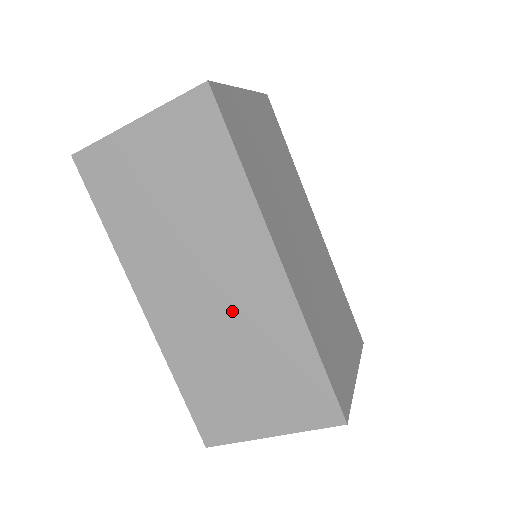
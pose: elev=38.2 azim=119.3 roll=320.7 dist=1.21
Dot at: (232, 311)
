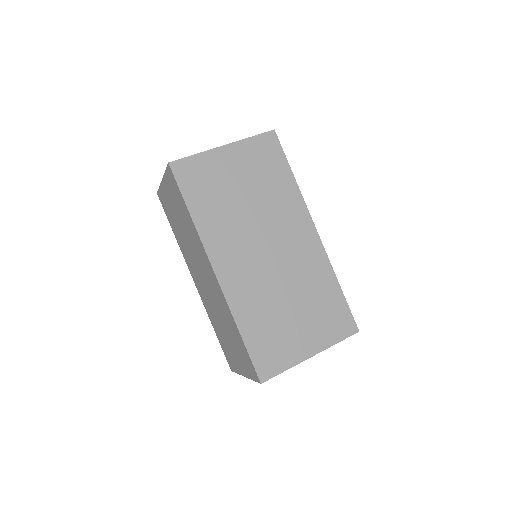
Dot at: (213, 295)
